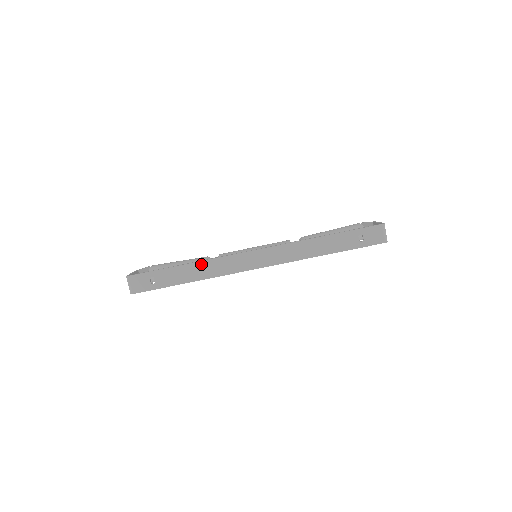
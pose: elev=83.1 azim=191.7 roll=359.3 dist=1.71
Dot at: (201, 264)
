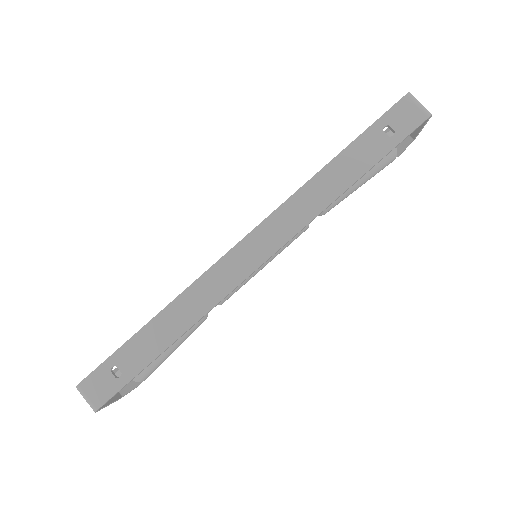
Dot at: (175, 305)
